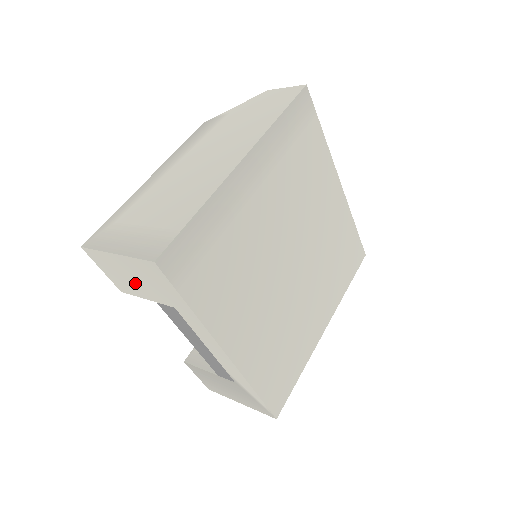
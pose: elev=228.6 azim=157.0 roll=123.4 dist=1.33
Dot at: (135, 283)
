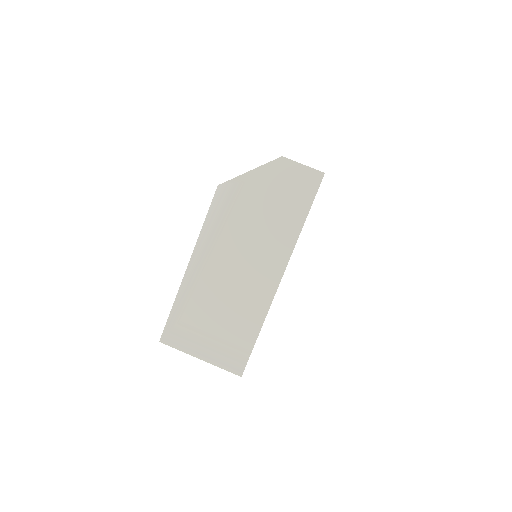
Dot at: occluded
